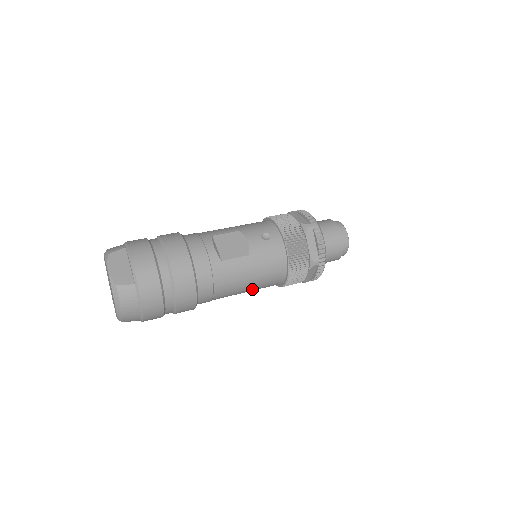
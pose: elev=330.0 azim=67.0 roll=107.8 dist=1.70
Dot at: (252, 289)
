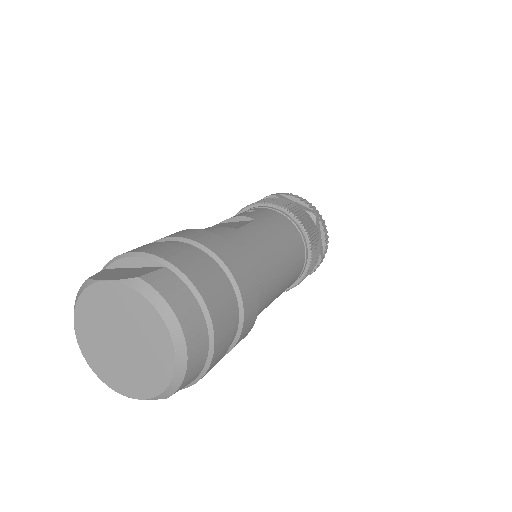
Dot at: (290, 268)
